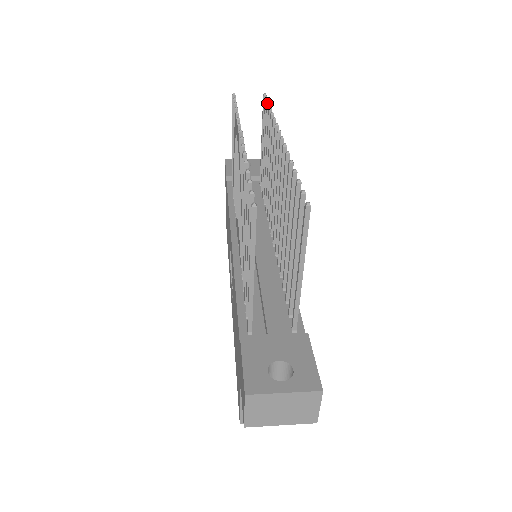
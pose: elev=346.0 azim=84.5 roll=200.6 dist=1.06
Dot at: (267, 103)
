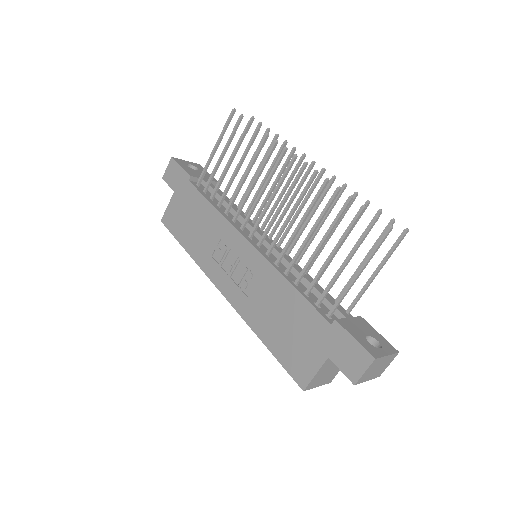
Dot at: (269, 128)
